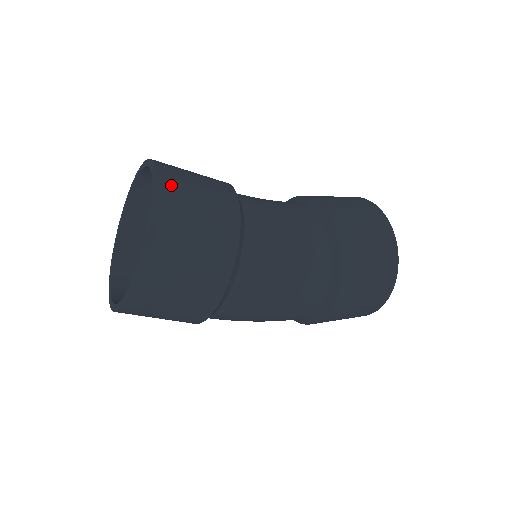
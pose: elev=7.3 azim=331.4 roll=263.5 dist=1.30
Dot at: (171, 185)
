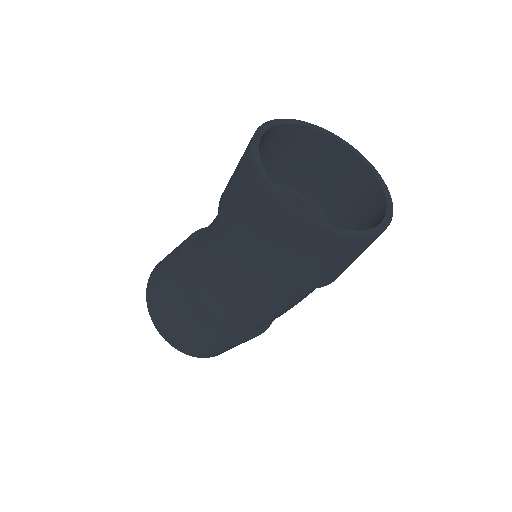
Dot at: (157, 316)
